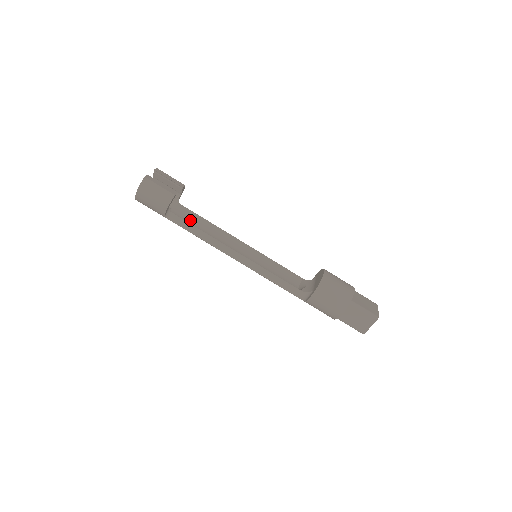
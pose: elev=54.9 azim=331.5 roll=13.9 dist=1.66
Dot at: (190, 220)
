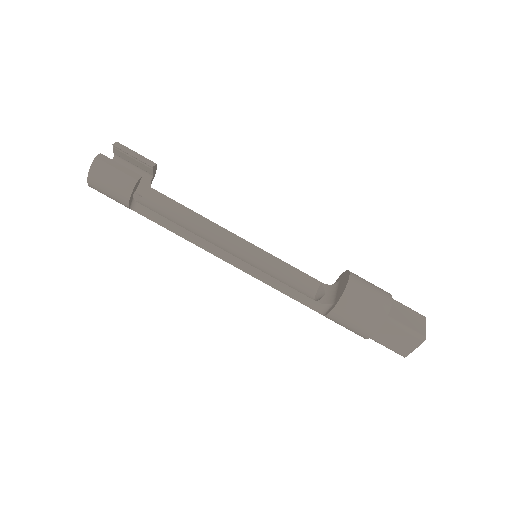
Dot at: (167, 210)
